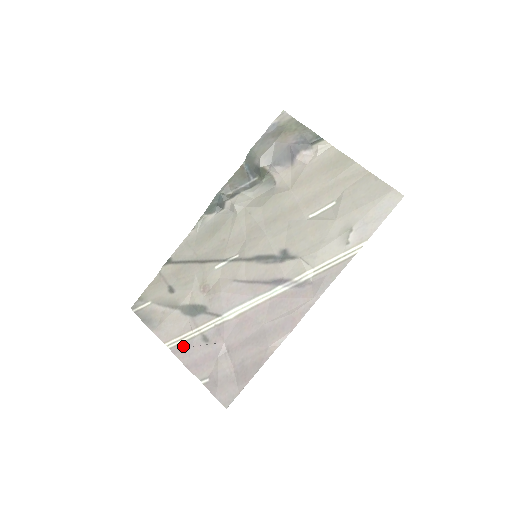
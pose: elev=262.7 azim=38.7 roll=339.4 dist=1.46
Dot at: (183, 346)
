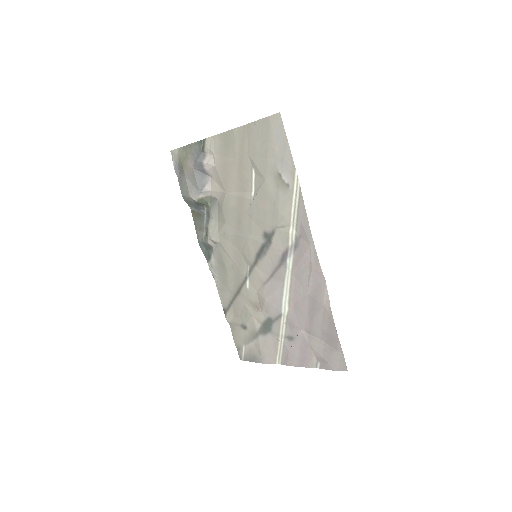
Dot at: (285, 355)
